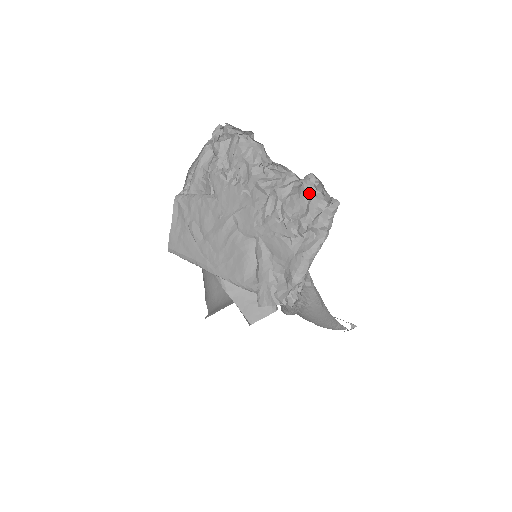
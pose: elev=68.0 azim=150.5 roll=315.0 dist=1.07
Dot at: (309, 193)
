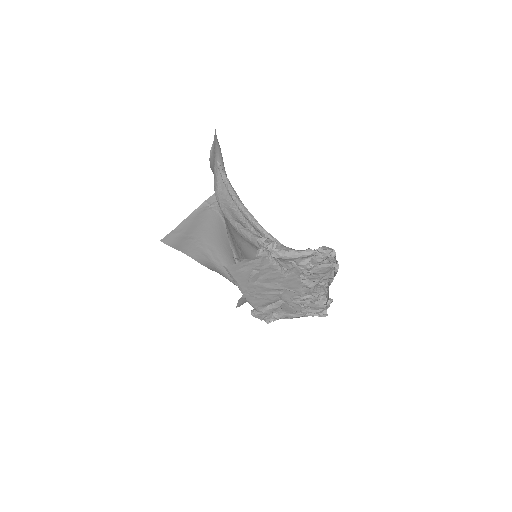
Dot at: occluded
